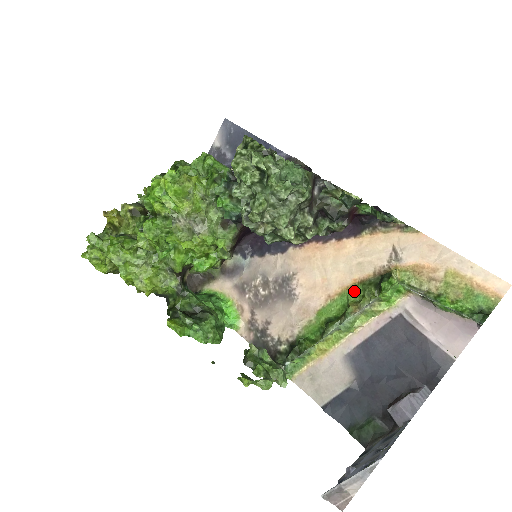
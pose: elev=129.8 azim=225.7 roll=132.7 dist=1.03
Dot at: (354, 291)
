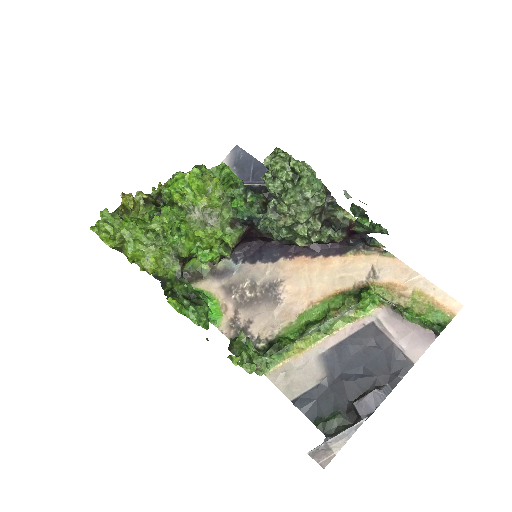
Dot at: (335, 299)
